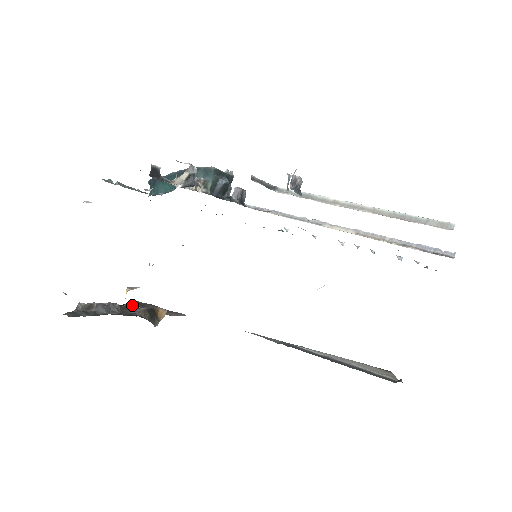
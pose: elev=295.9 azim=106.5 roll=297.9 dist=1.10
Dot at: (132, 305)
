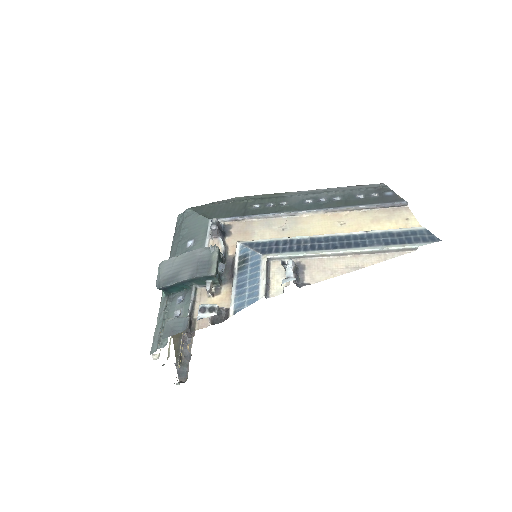
Dot at: occluded
